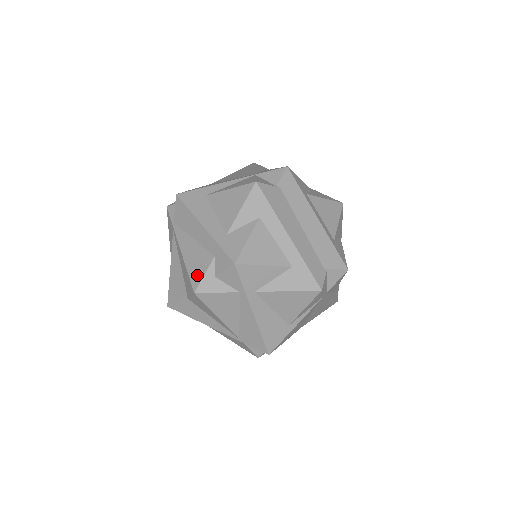
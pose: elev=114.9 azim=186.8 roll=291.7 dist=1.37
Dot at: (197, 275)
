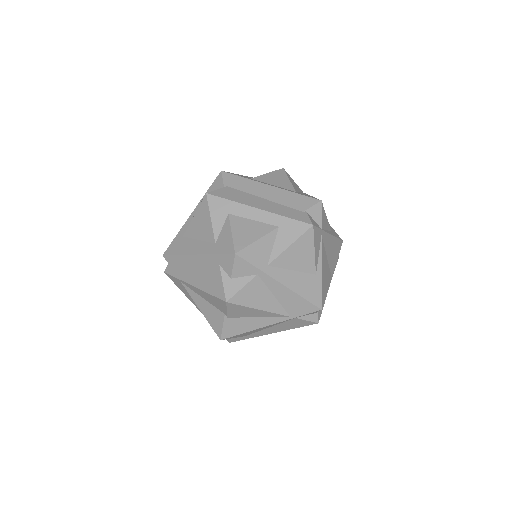
Dot at: (218, 289)
